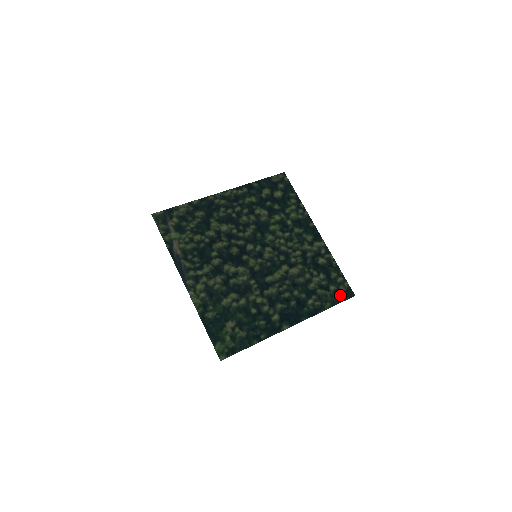
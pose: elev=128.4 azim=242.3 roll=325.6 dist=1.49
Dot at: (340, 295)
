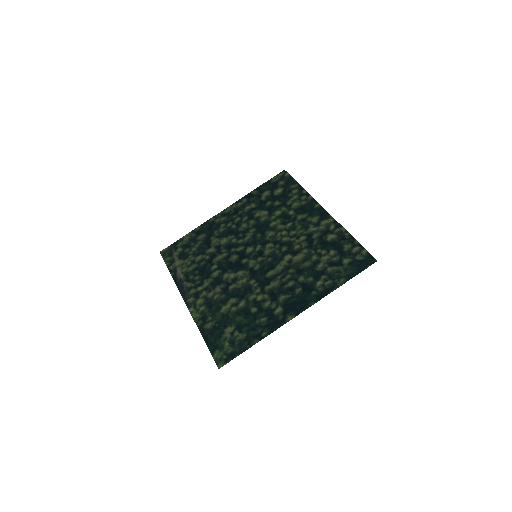
Dot at: (357, 266)
